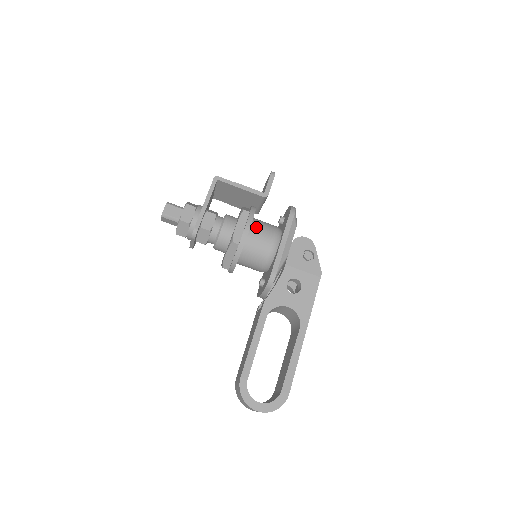
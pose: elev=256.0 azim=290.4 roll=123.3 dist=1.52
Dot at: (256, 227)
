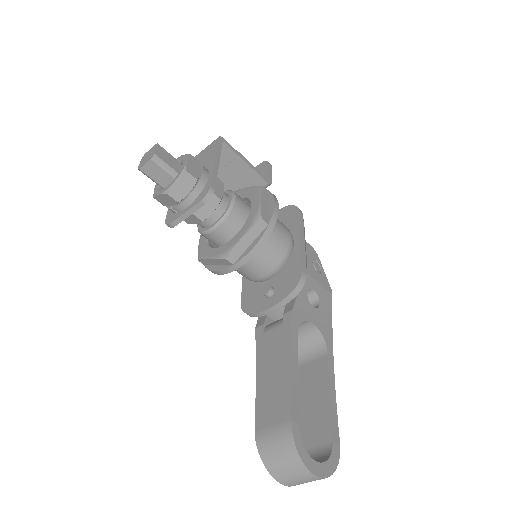
Dot at: occluded
